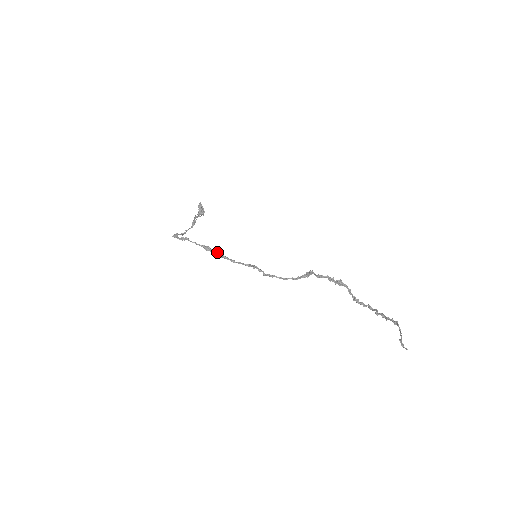
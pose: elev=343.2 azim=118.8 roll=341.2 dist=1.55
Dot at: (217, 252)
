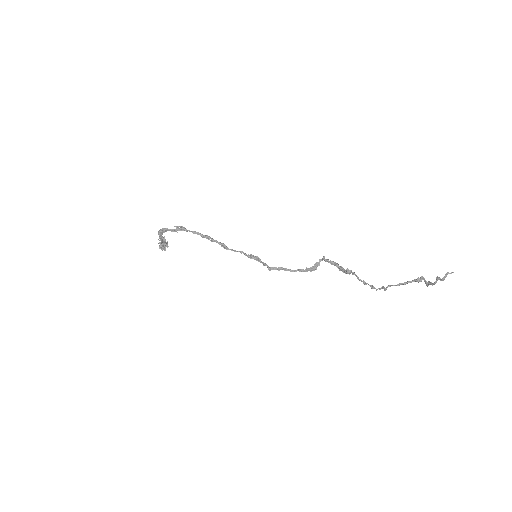
Dot at: (220, 242)
